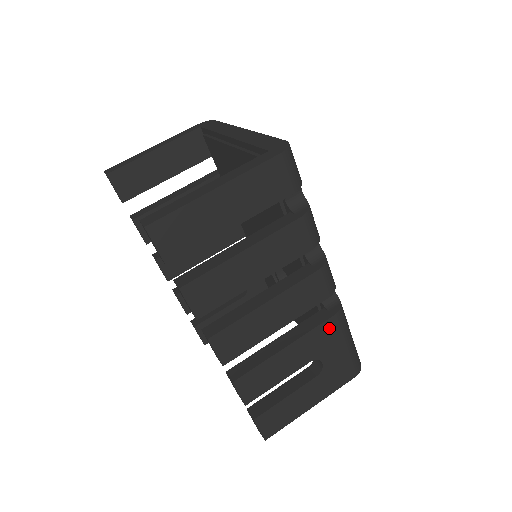
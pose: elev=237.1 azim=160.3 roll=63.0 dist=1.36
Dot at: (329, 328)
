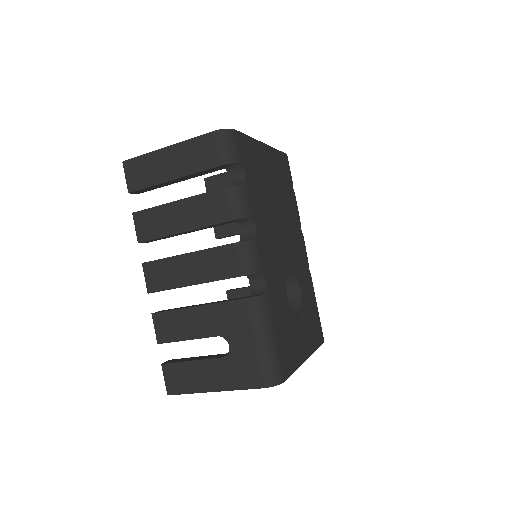
Dot at: (239, 310)
